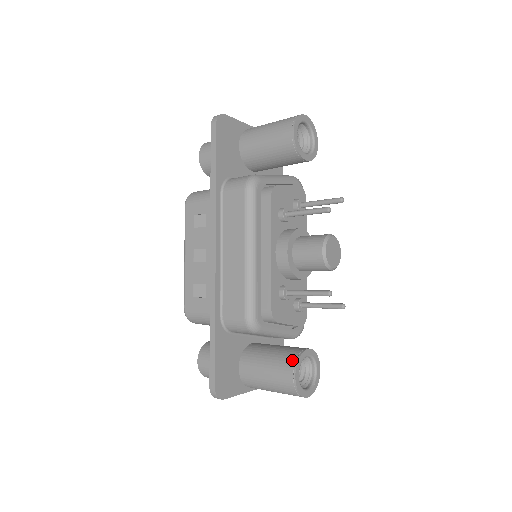
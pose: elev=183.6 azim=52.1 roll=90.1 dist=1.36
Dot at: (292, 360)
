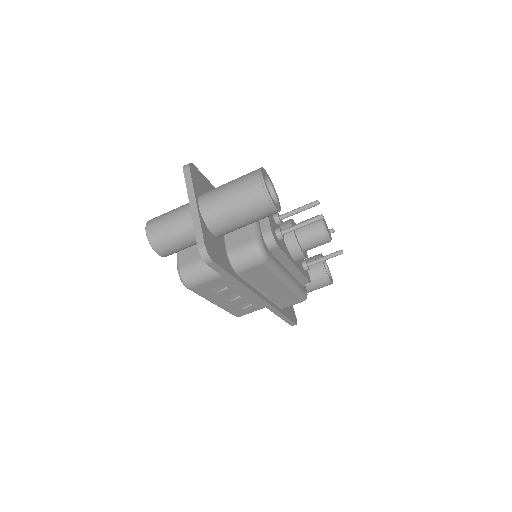
Dot at: occluded
